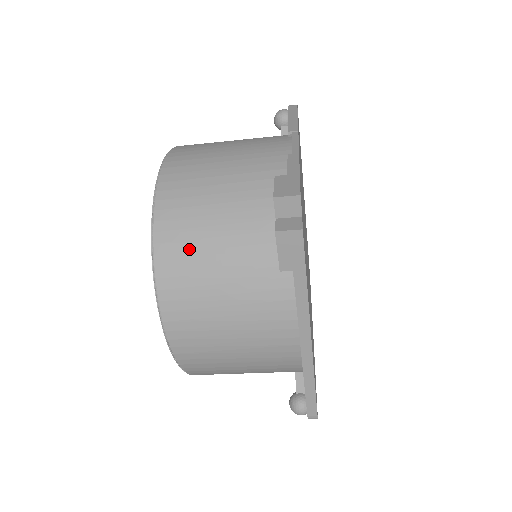
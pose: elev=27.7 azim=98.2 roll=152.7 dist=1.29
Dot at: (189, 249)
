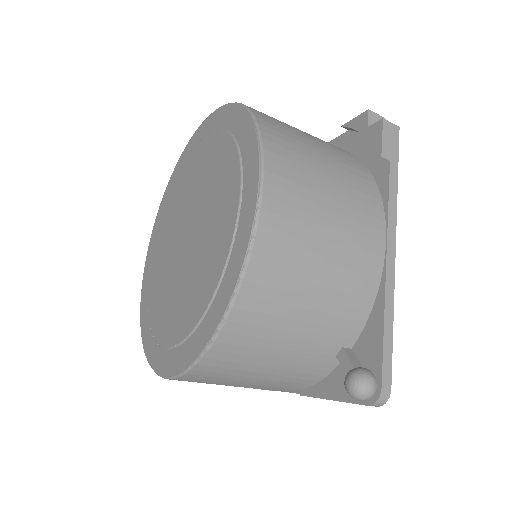
Dot at: (287, 129)
